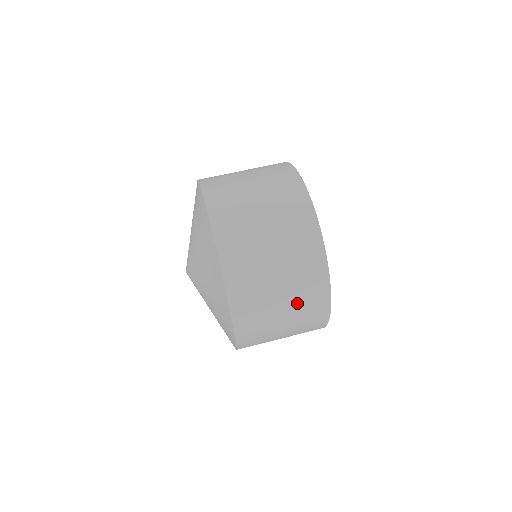
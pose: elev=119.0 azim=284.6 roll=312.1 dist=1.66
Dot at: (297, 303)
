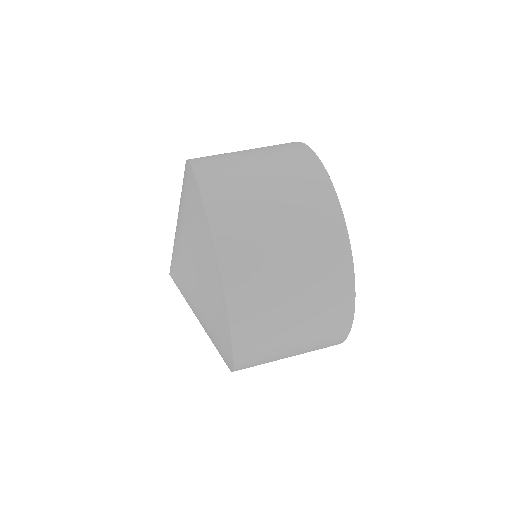
Dot at: (311, 339)
